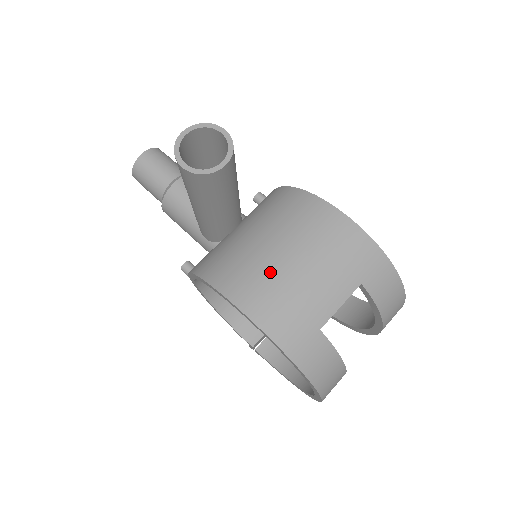
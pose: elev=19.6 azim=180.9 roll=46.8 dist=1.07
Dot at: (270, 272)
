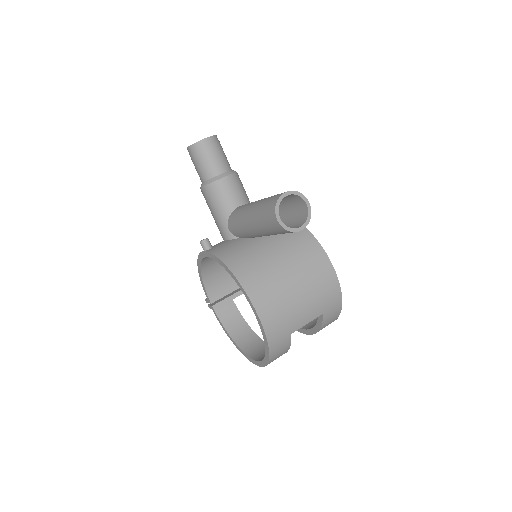
Dot at: (280, 290)
